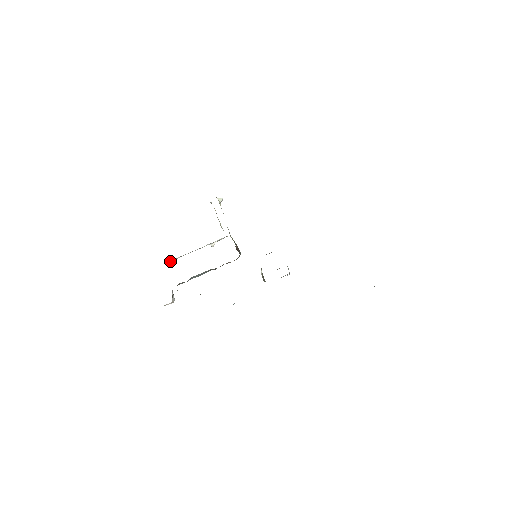
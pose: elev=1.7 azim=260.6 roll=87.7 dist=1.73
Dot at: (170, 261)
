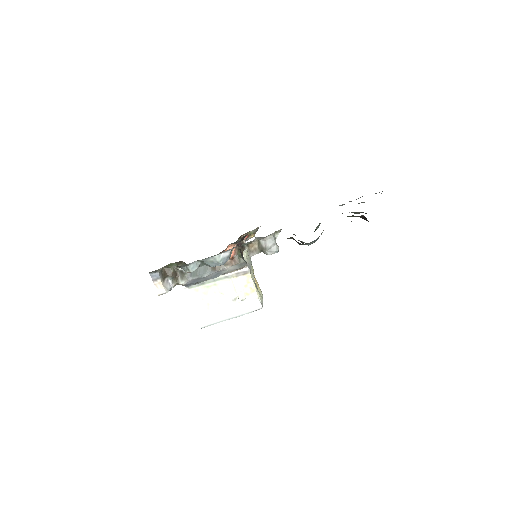
Dot at: (199, 314)
